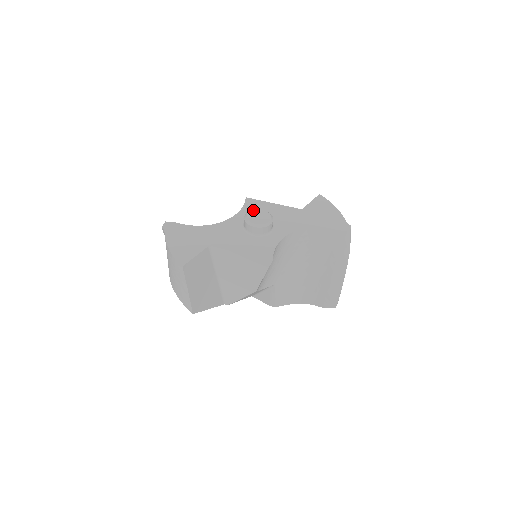
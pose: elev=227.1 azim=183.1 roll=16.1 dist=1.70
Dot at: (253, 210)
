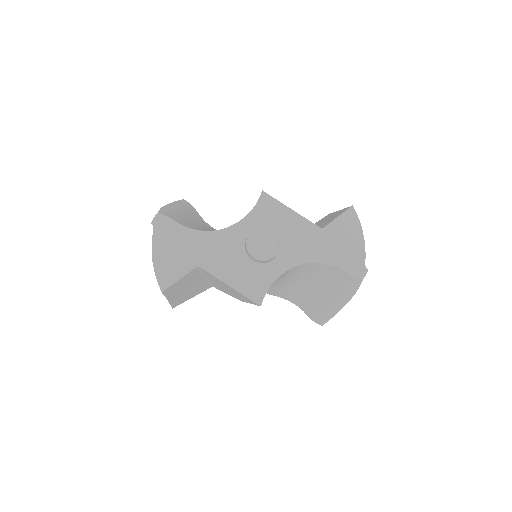
Dot at: (260, 230)
